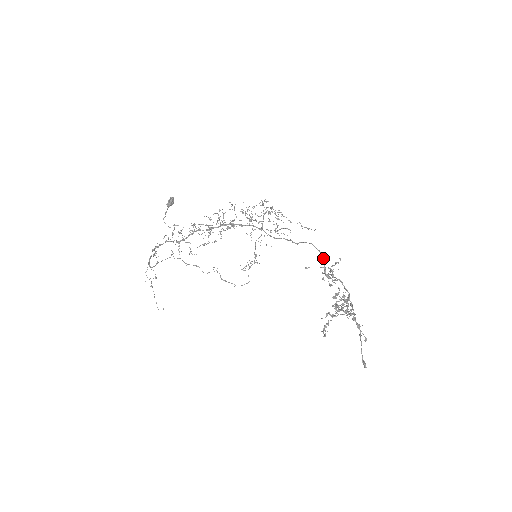
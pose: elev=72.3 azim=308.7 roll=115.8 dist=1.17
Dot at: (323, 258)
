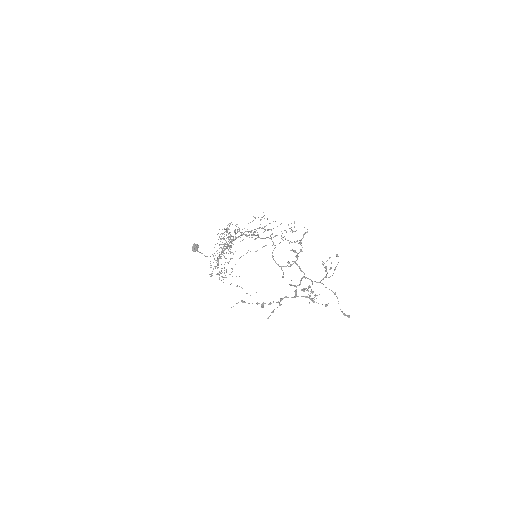
Dot at: (272, 256)
